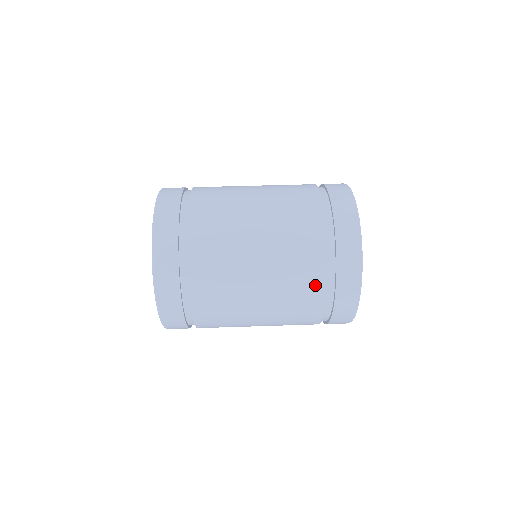
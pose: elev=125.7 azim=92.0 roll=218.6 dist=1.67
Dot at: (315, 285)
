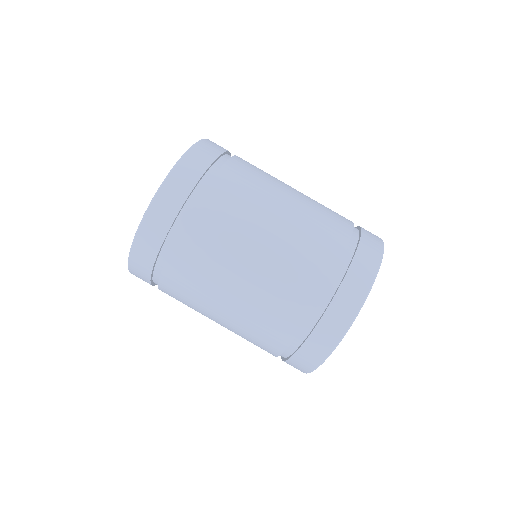
Dot at: (295, 315)
